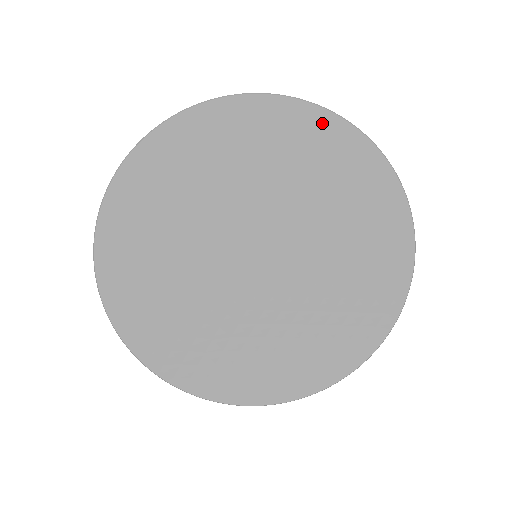
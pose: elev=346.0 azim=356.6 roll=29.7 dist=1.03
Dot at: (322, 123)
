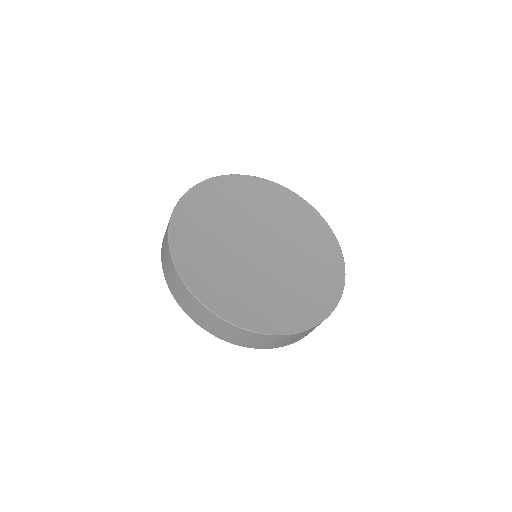
Dot at: (261, 183)
